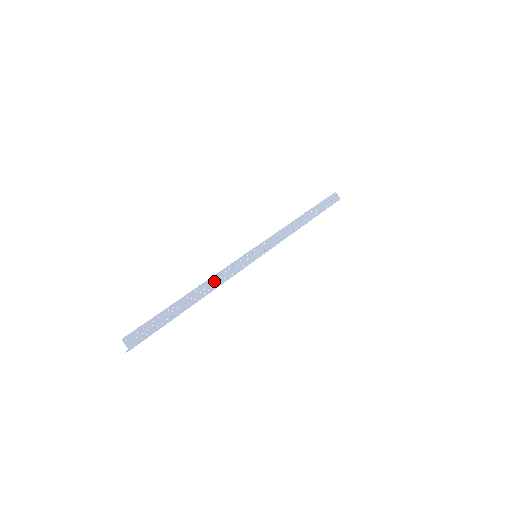
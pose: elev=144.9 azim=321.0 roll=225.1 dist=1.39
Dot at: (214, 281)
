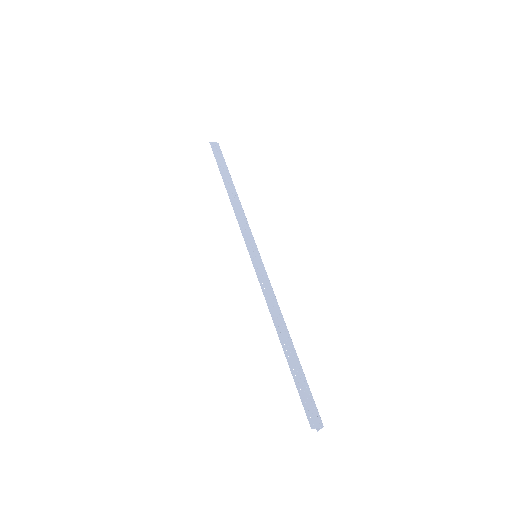
Dot at: (274, 310)
